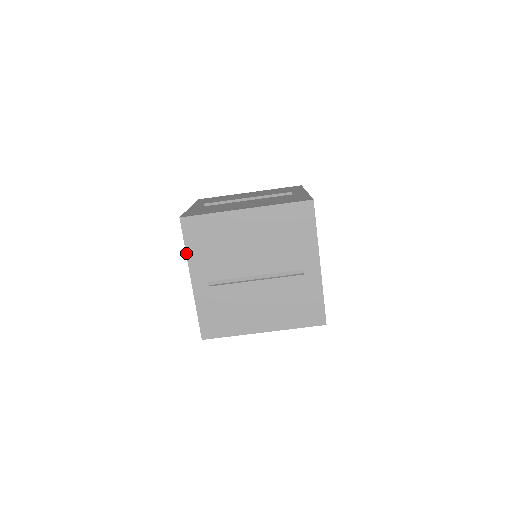
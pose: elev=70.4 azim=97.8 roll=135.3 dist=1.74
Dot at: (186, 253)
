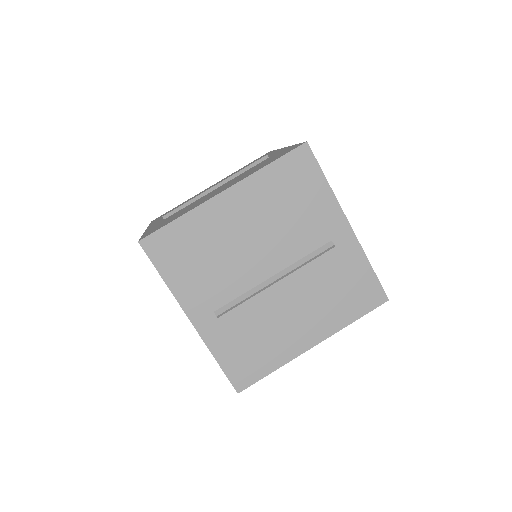
Dot at: (167, 286)
